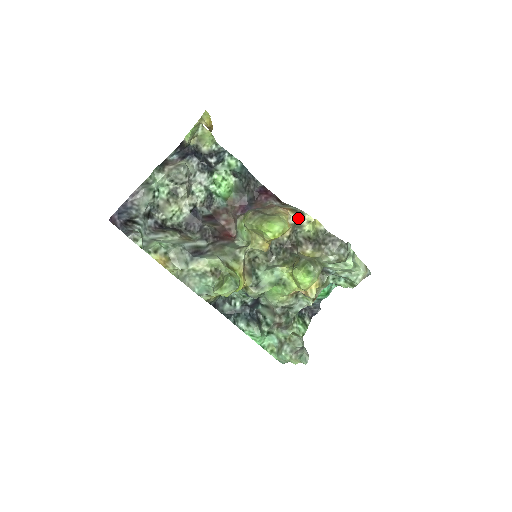
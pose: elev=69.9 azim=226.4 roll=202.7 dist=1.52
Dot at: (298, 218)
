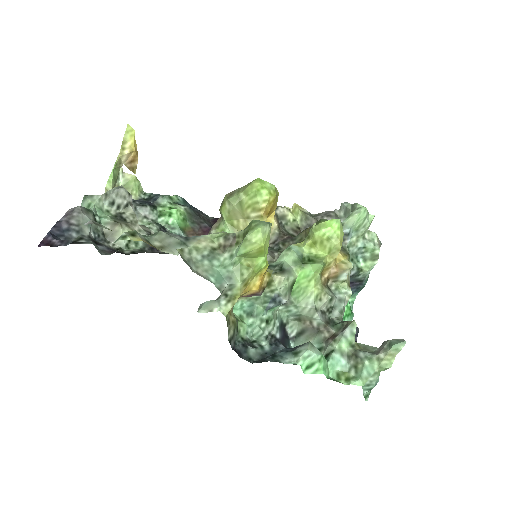
Dot at: (276, 209)
